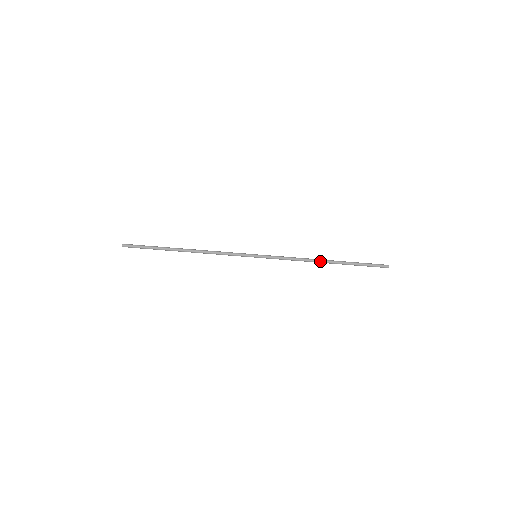
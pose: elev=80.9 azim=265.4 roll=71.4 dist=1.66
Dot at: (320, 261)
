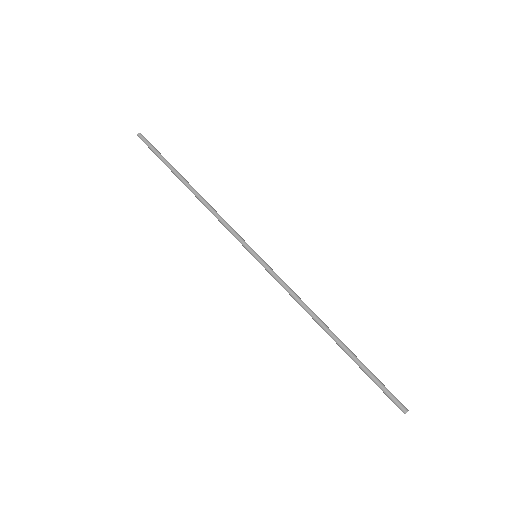
Dot at: (323, 326)
